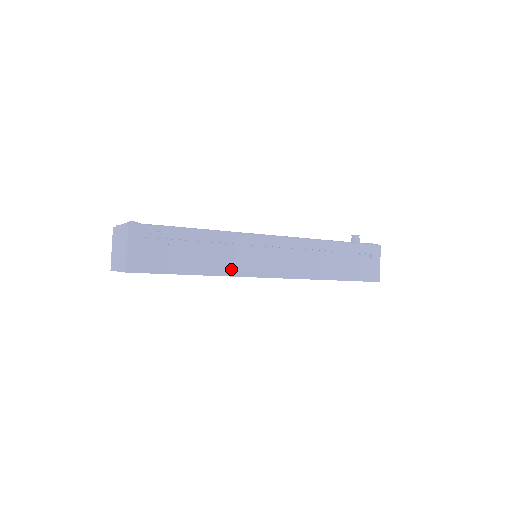
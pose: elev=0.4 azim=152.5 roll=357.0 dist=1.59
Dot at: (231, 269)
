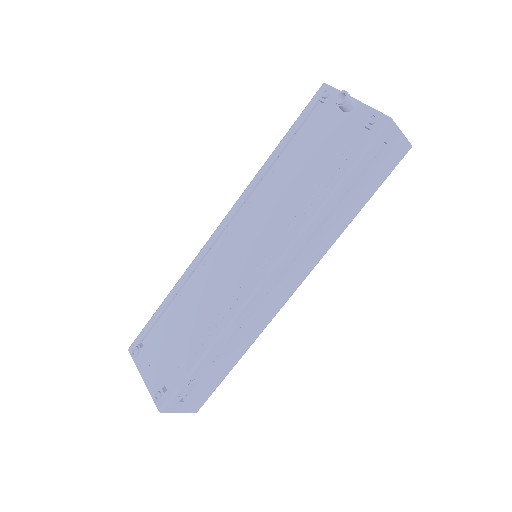
Dot at: (258, 329)
